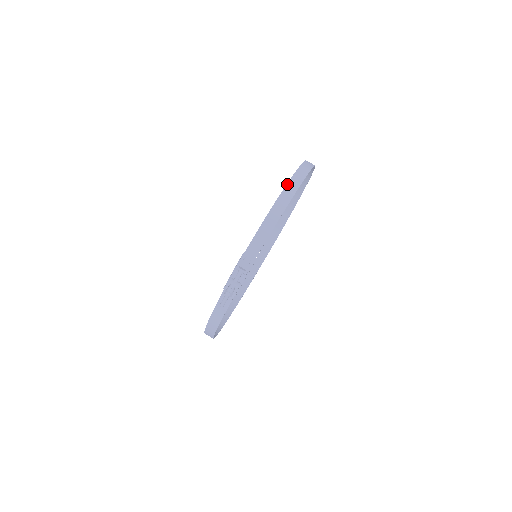
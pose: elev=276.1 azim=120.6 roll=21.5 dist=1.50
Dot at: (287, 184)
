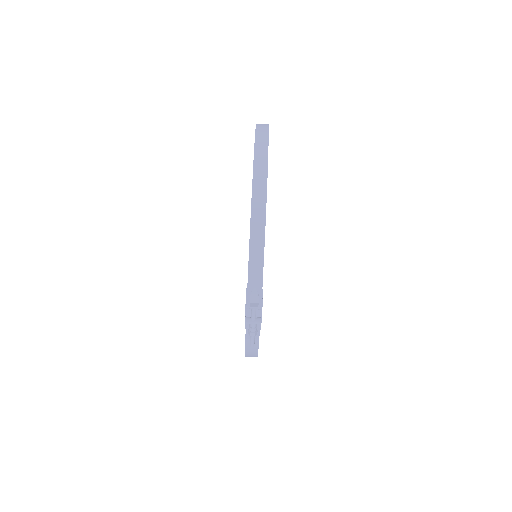
Dot at: (252, 184)
